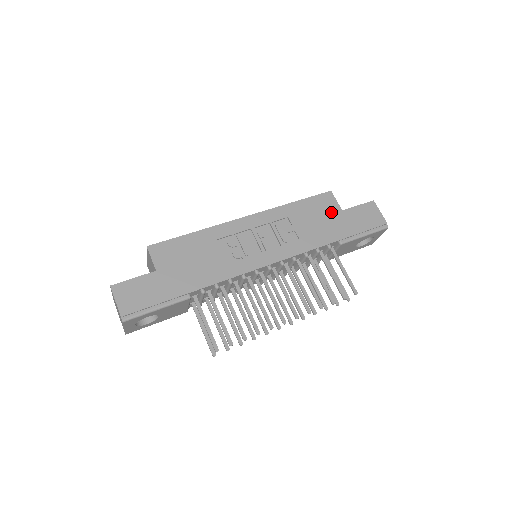
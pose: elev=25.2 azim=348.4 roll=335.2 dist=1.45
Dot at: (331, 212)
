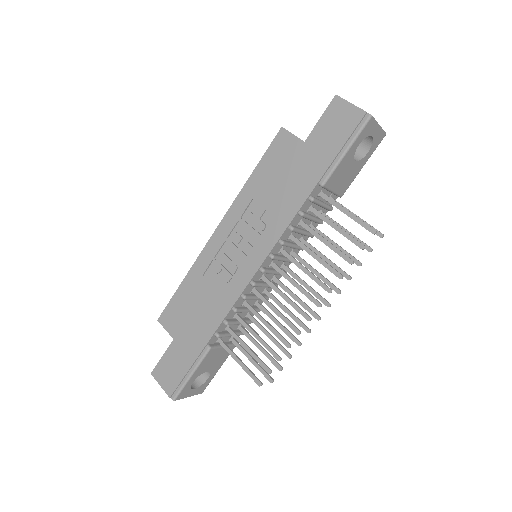
Dot at: (293, 155)
